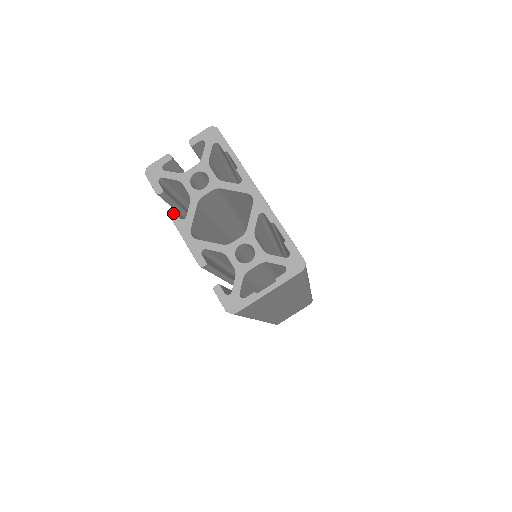
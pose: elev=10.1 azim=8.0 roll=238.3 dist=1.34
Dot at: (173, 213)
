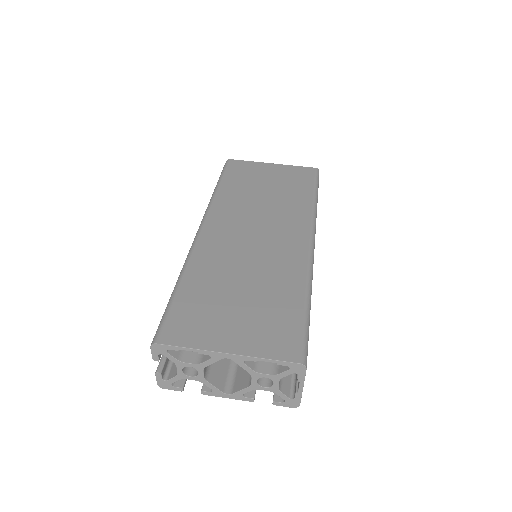
Dot at: (203, 393)
